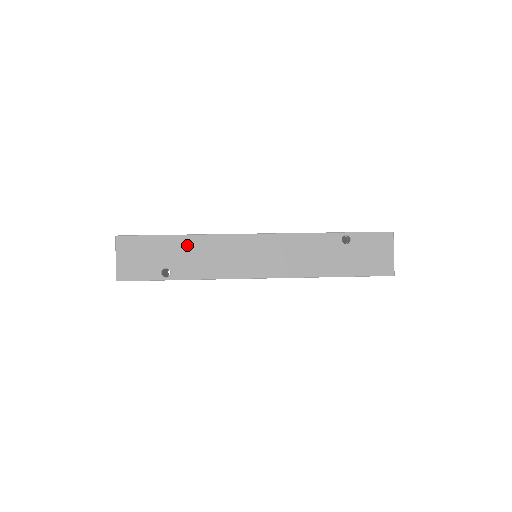
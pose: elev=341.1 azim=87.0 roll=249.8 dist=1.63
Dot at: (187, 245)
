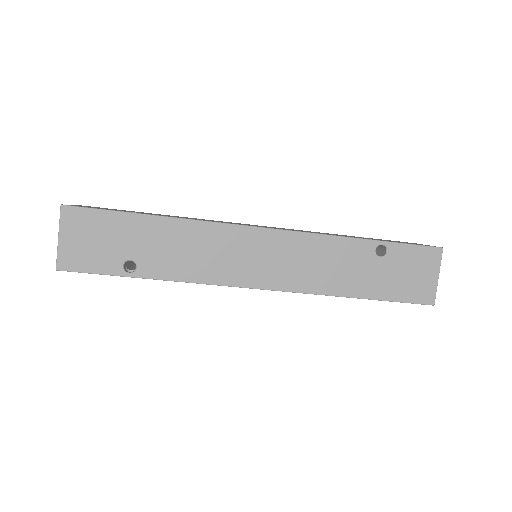
Dot at: occluded
